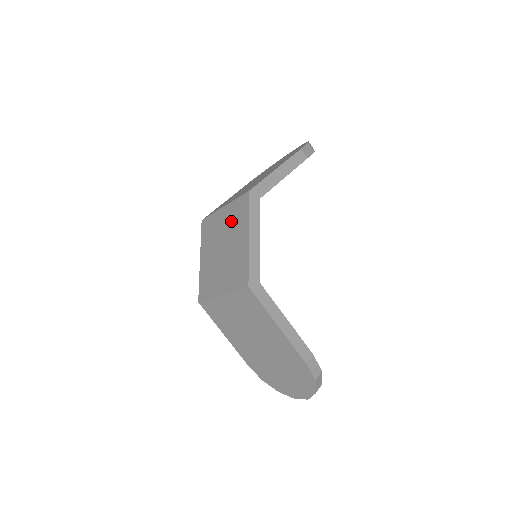
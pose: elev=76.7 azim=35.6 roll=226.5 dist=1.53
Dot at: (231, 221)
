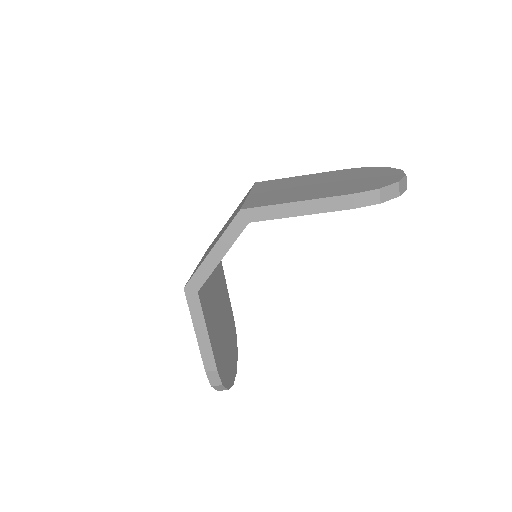
Dot at: occluded
